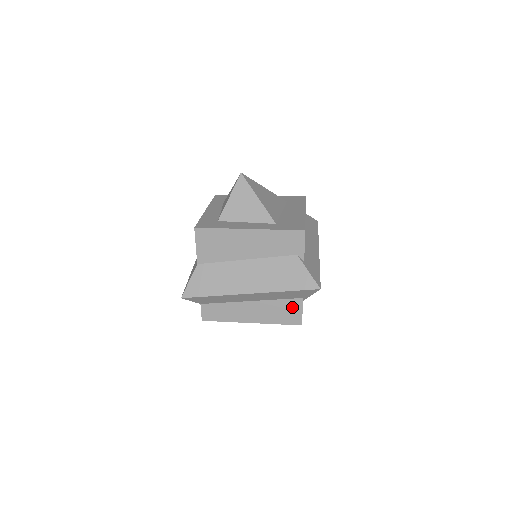
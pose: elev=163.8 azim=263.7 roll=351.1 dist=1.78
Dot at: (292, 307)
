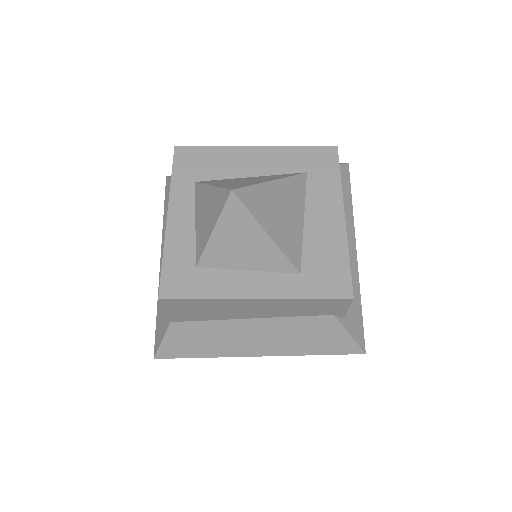
Dot at: occluded
